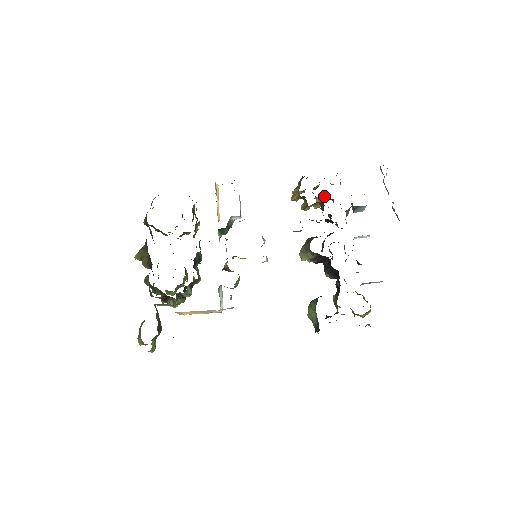
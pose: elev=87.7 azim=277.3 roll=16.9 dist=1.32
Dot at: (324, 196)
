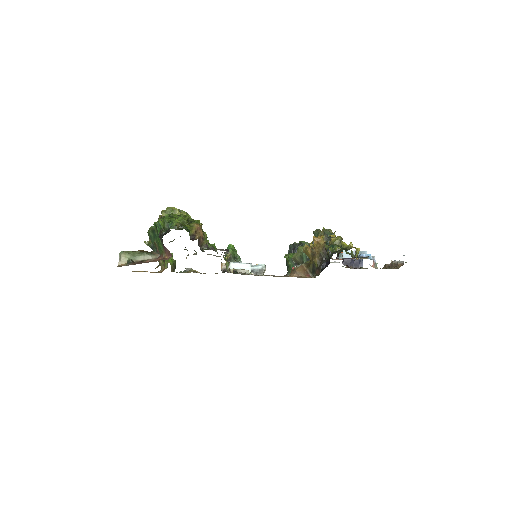
Dot at: (338, 242)
